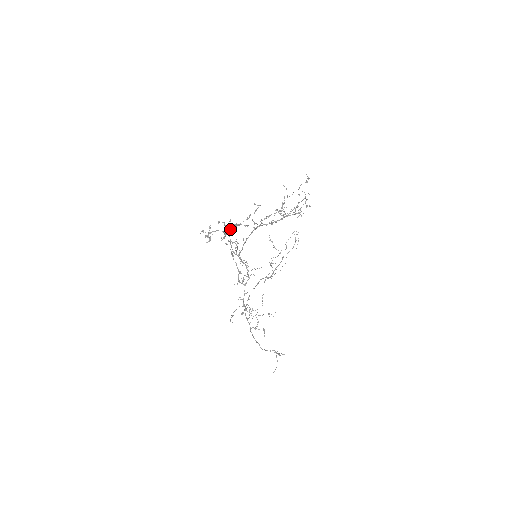
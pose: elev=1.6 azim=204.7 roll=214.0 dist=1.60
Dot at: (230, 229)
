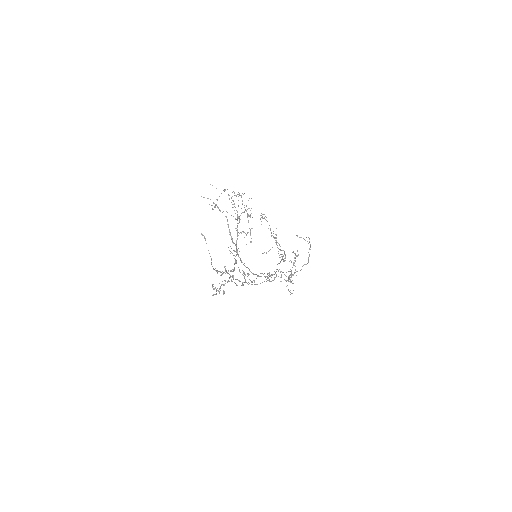
Dot at: (232, 277)
